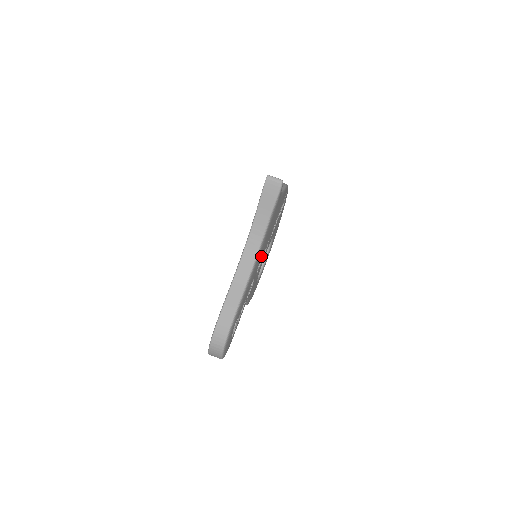
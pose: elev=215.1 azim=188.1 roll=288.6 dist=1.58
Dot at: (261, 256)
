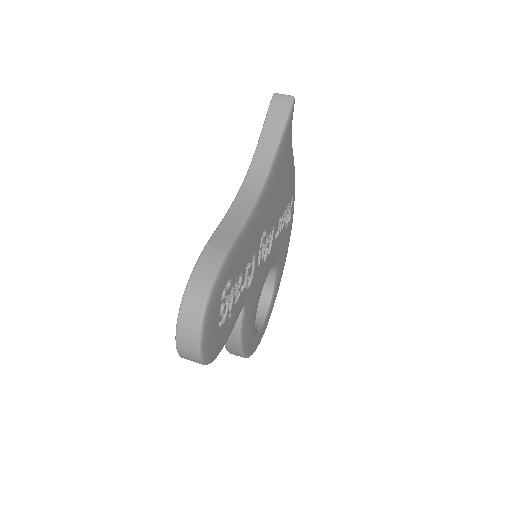
Dot at: (265, 223)
